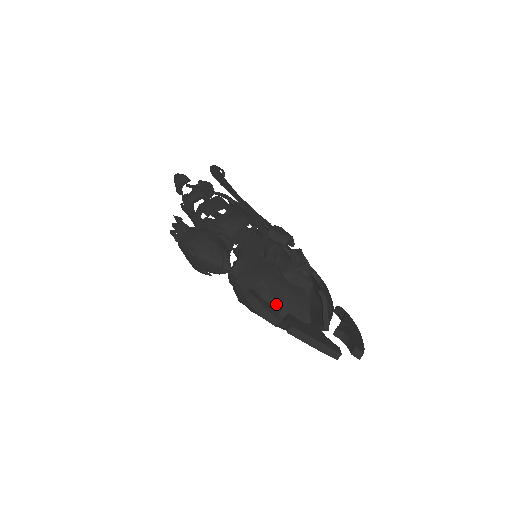
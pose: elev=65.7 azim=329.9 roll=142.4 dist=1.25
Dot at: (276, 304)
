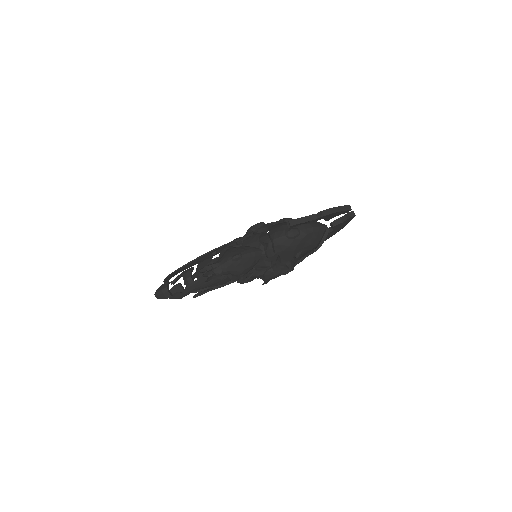
Dot at: (302, 225)
